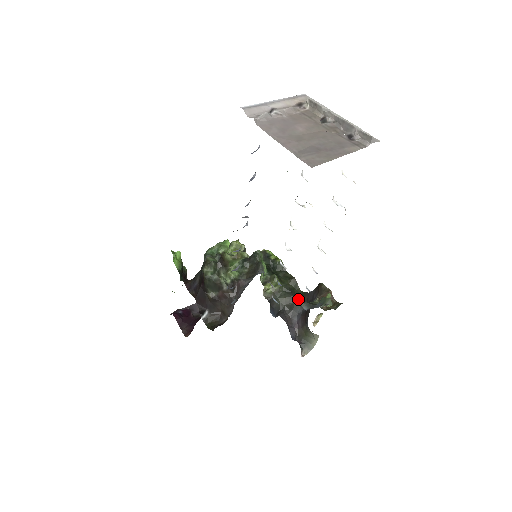
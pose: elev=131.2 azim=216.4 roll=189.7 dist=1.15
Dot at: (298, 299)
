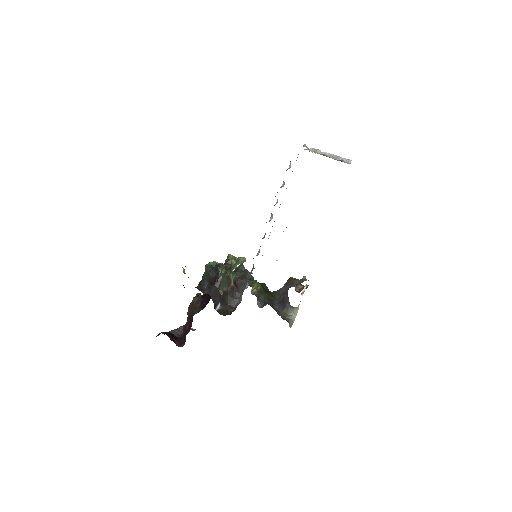
Dot at: (272, 296)
